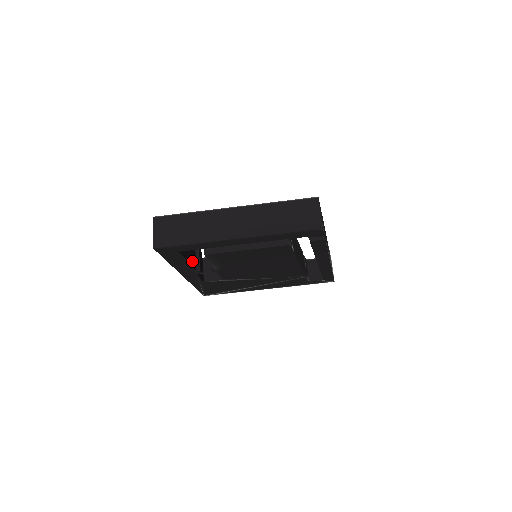
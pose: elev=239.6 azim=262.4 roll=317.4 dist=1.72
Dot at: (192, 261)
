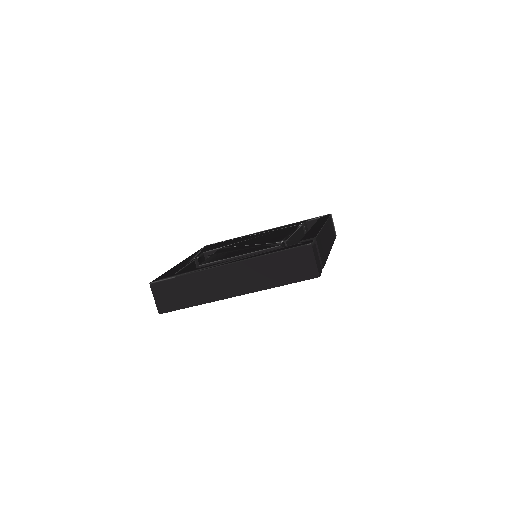
Dot at: occluded
